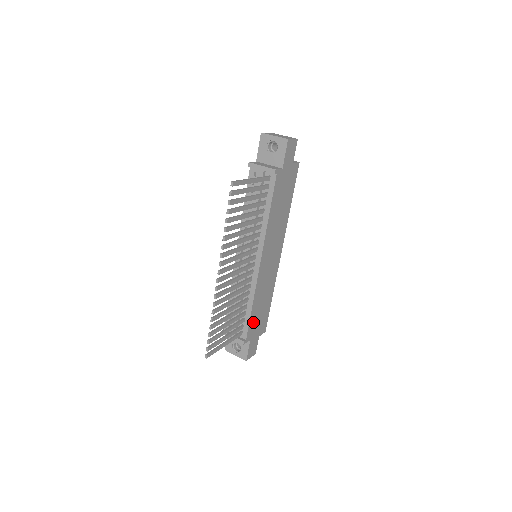
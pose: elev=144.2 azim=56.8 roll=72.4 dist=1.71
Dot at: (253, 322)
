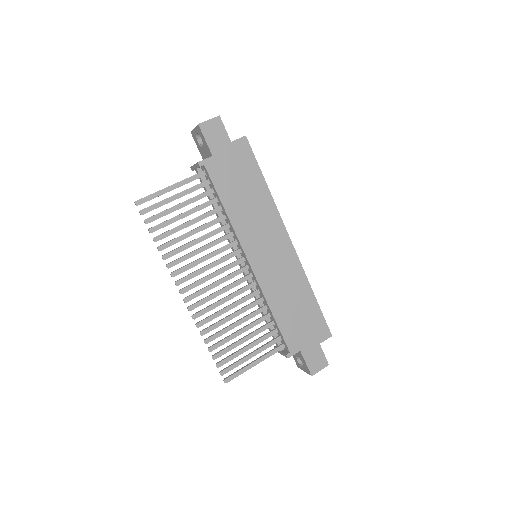
Dot at: (290, 330)
